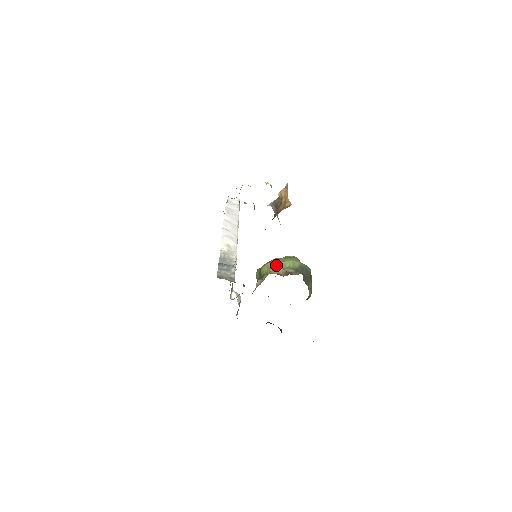
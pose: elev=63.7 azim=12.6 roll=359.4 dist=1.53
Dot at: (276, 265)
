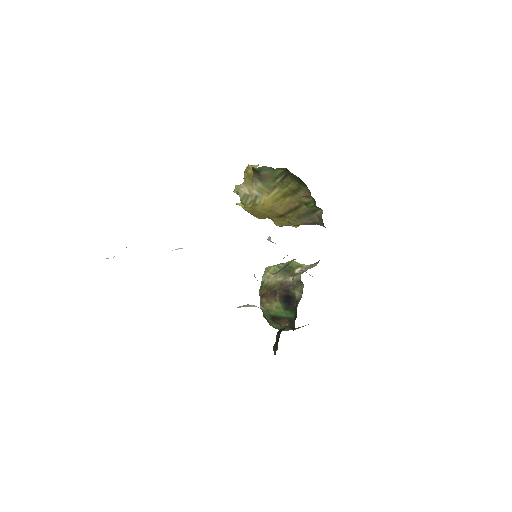
Dot at: occluded
